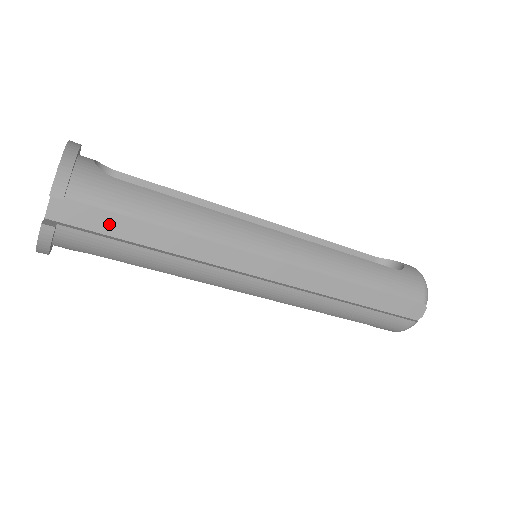
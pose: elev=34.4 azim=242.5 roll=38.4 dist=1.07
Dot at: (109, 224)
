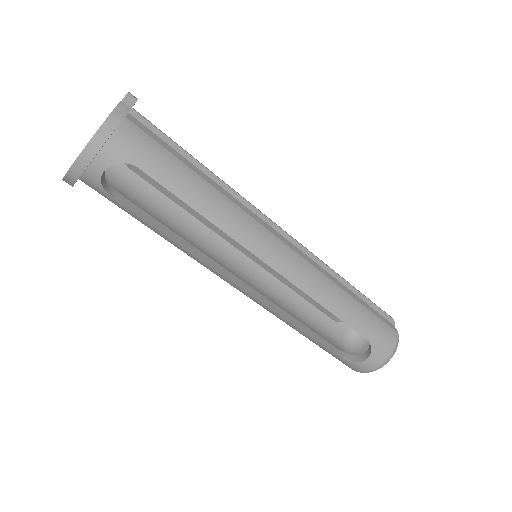
Dot at: occluded
